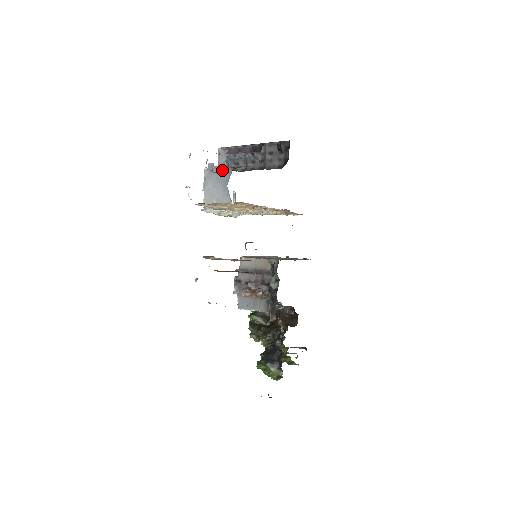
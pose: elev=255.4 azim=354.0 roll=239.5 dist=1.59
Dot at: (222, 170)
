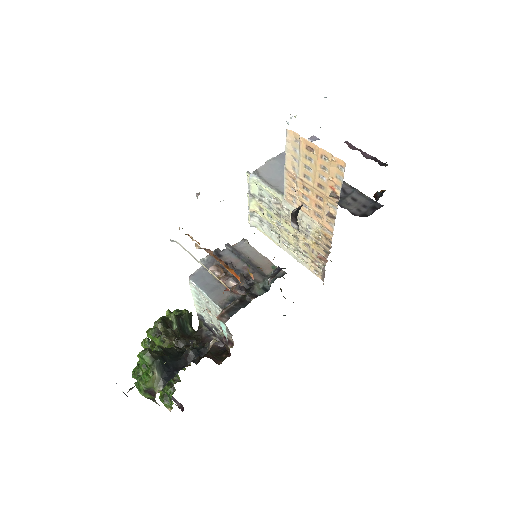
Dot at: occluded
